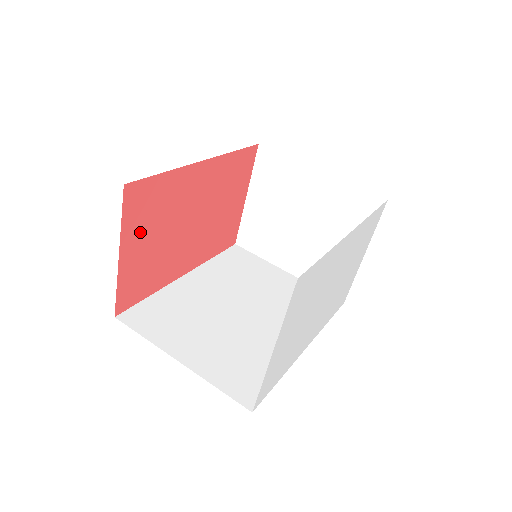
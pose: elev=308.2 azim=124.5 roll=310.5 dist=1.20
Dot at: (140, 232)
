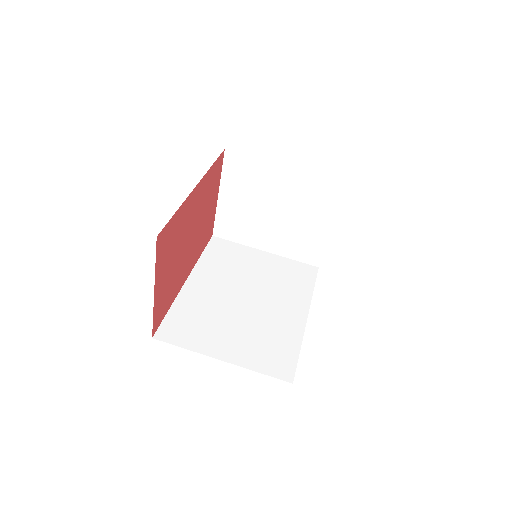
Dot at: (164, 265)
